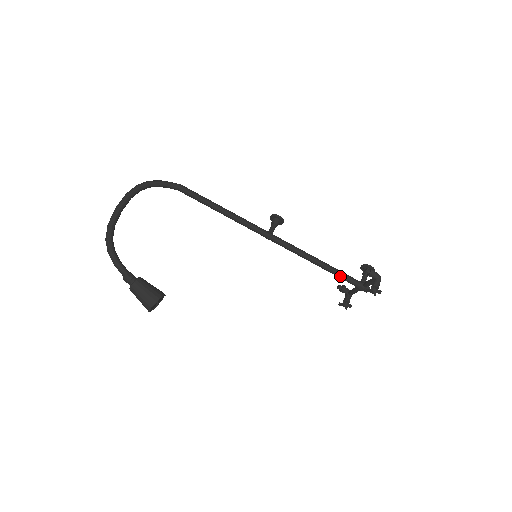
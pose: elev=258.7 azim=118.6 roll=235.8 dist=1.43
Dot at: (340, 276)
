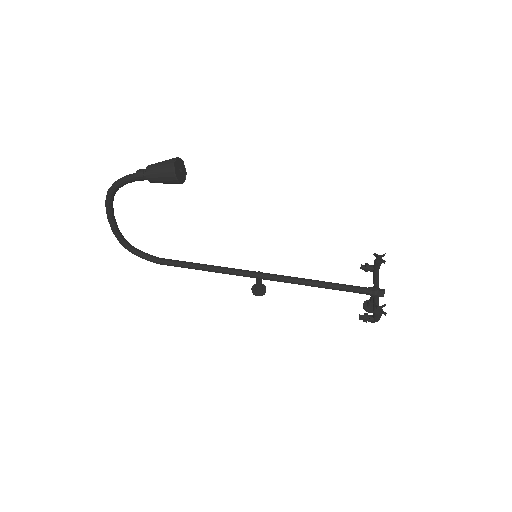
Dot at: (347, 285)
